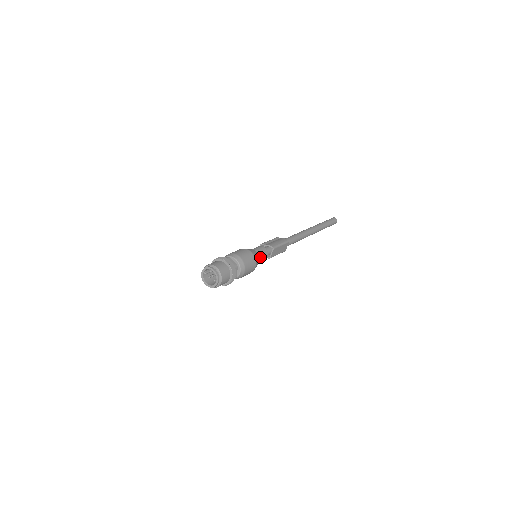
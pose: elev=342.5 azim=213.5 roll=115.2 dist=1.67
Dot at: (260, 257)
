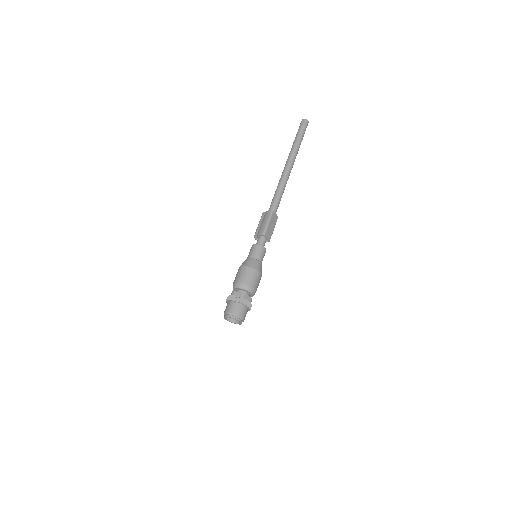
Dot at: (258, 258)
